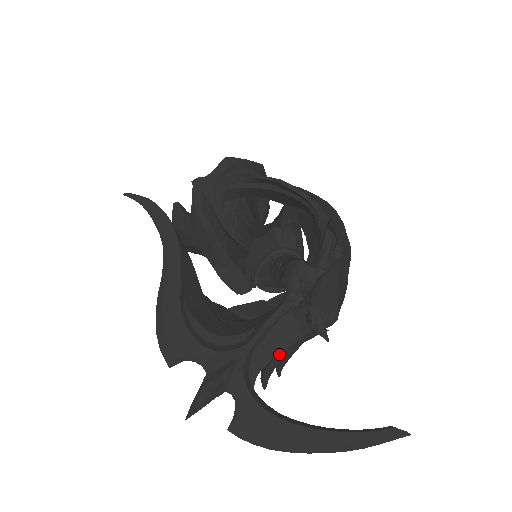
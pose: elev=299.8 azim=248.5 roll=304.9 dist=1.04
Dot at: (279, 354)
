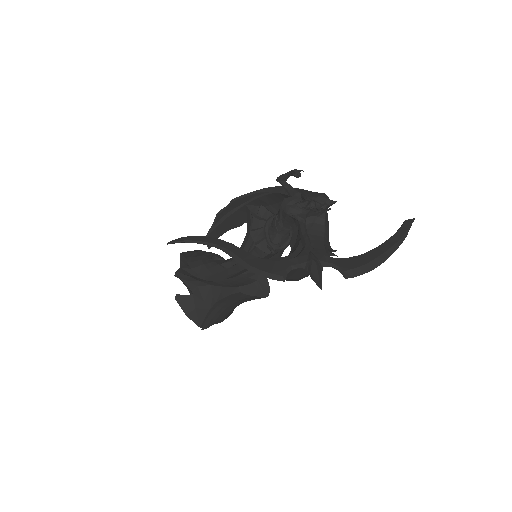
Dot at: (324, 242)
